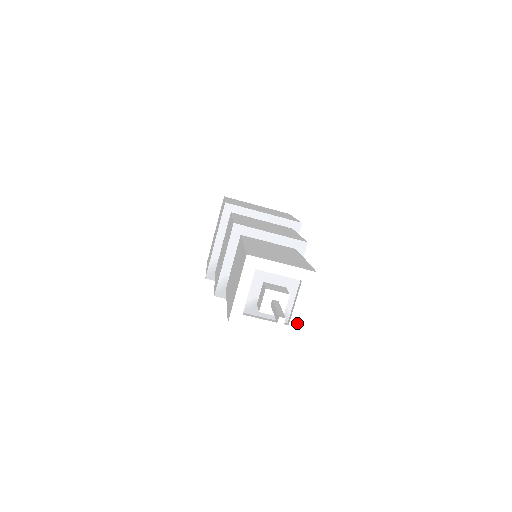
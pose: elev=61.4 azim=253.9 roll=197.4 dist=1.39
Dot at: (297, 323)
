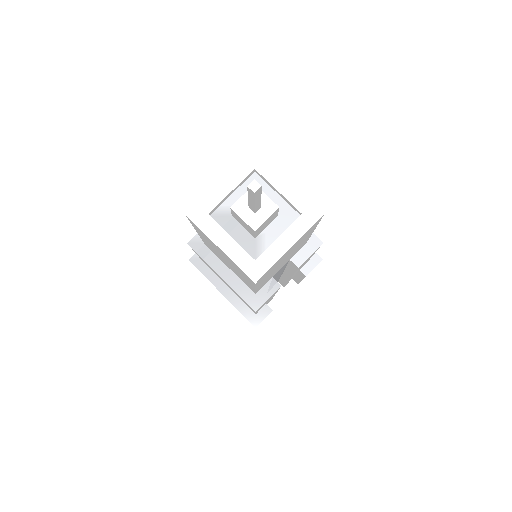
Dot at: (267, 263)
